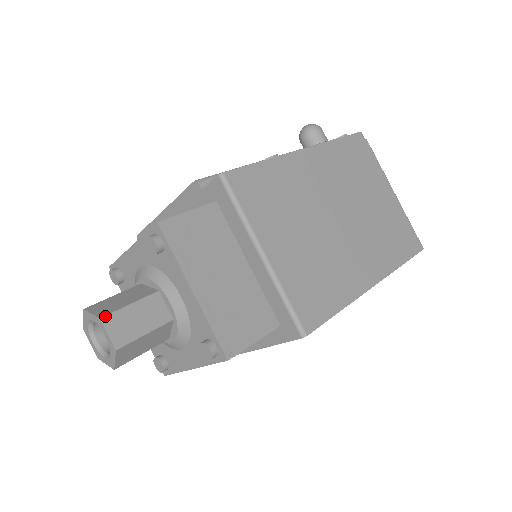
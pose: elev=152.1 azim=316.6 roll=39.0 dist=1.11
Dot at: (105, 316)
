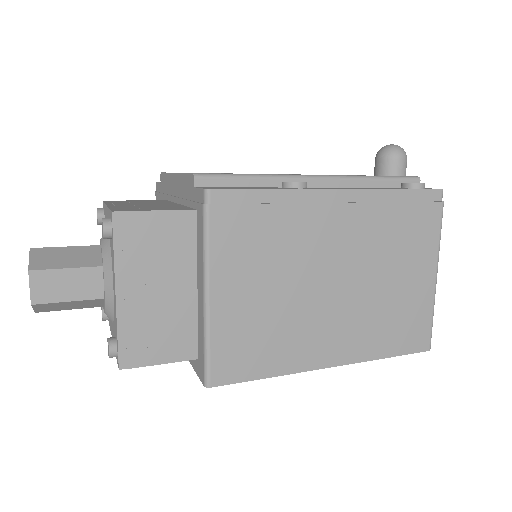
Dot at: (34, 270)
